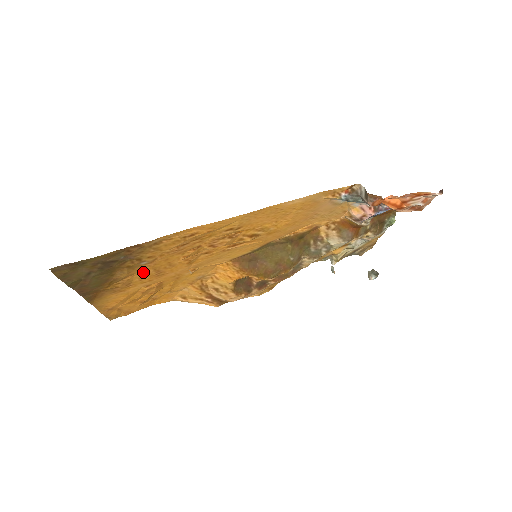
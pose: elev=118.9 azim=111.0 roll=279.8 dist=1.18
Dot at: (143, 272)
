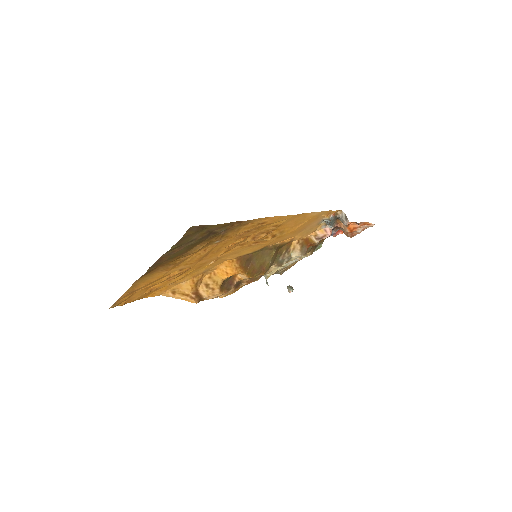
Dot at: (201, 252)
